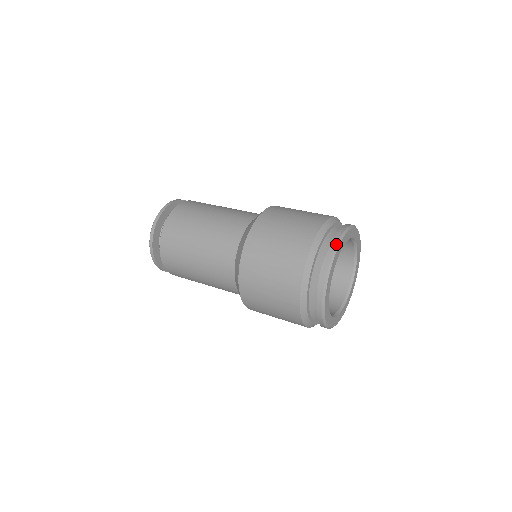
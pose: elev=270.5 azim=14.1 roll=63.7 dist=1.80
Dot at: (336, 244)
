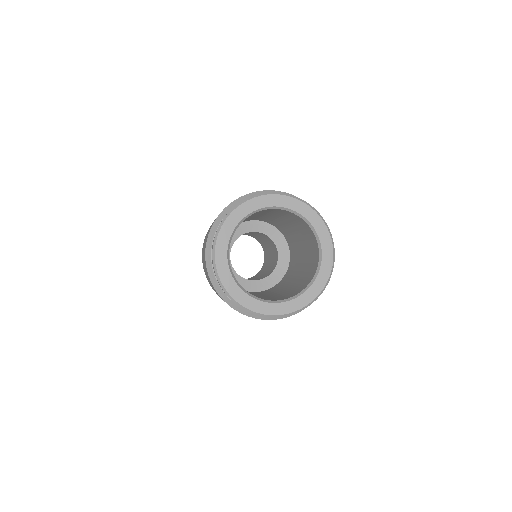
Dot at: occluded
